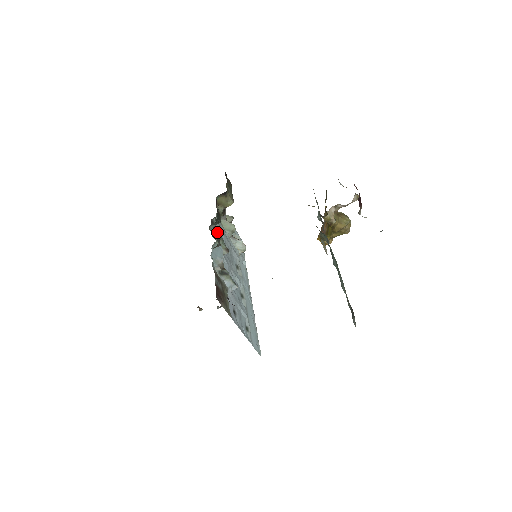
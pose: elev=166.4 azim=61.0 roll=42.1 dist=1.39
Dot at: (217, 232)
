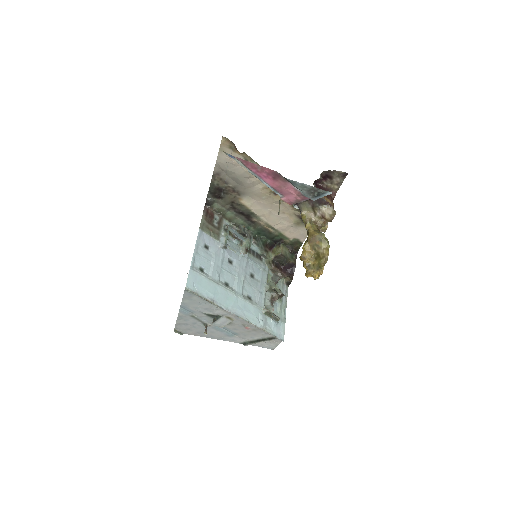
Dot at: (250, 235)
